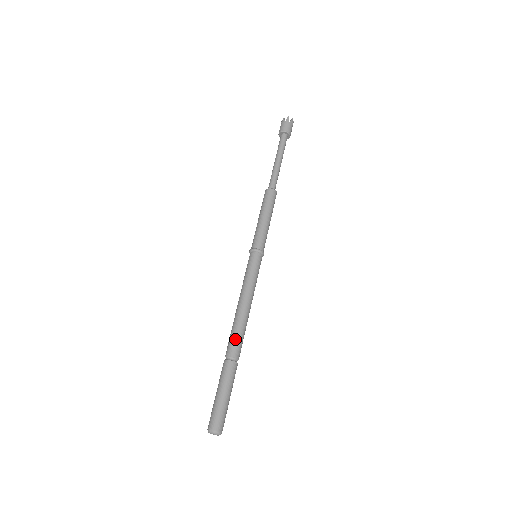
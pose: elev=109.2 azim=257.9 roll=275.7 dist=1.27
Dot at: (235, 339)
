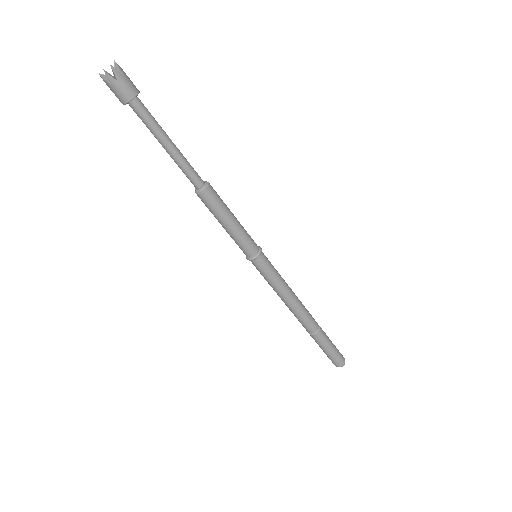
Dot at: (304, 323)
